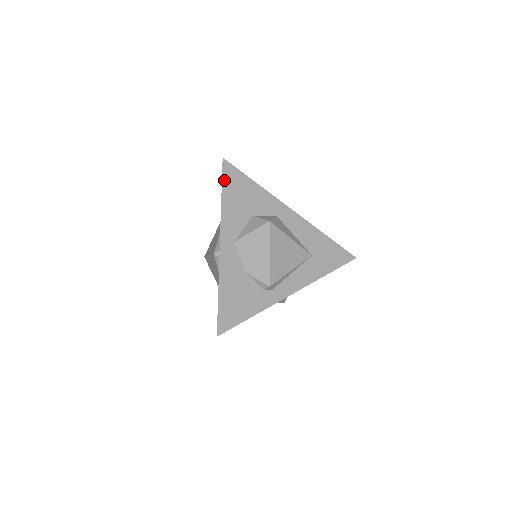
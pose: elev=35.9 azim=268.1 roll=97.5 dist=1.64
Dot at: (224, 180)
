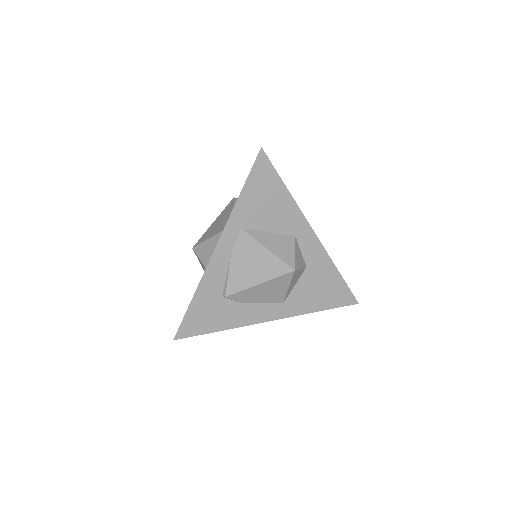
Dot at: occluded
